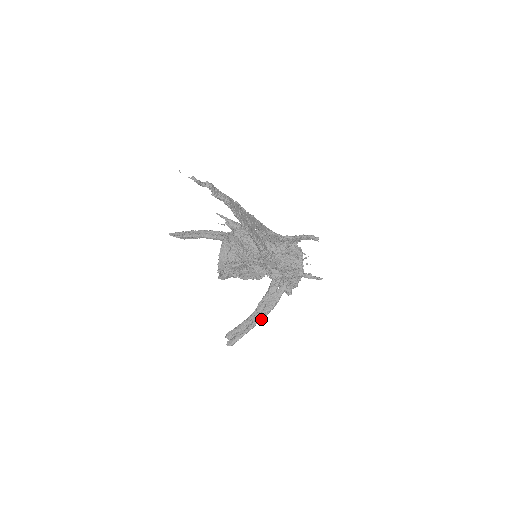
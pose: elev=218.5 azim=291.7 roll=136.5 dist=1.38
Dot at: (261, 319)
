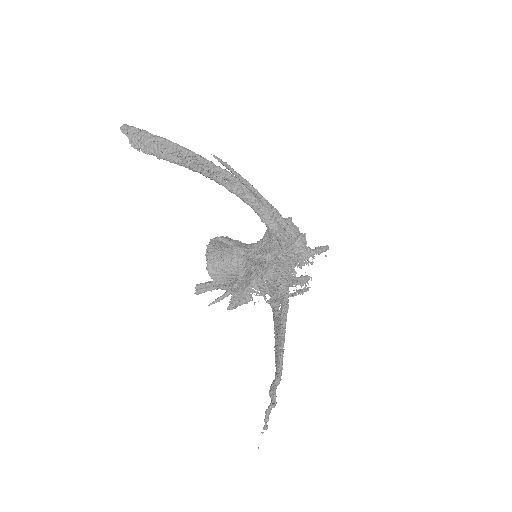
Dot at: occluded
